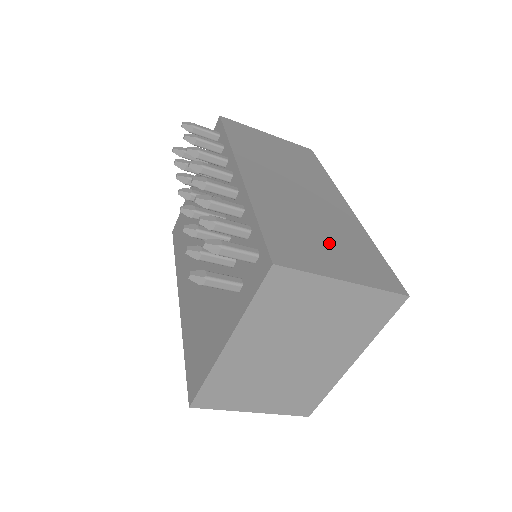
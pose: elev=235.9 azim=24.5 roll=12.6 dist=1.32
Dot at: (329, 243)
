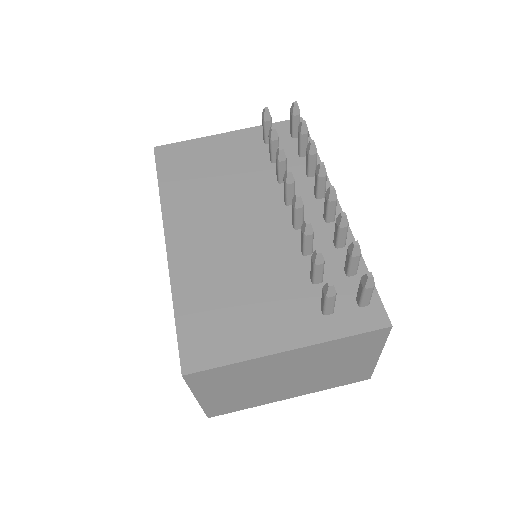
Dot at: occluded
